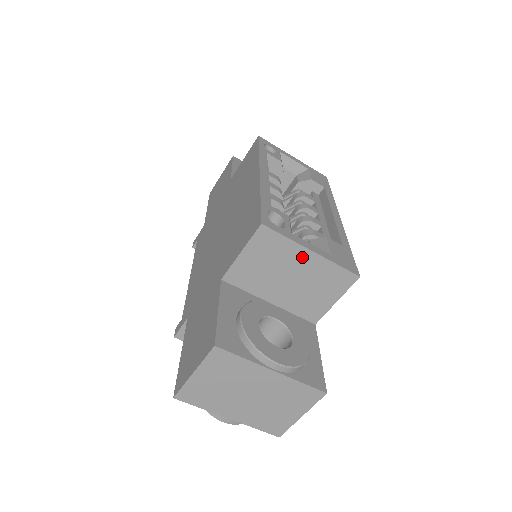
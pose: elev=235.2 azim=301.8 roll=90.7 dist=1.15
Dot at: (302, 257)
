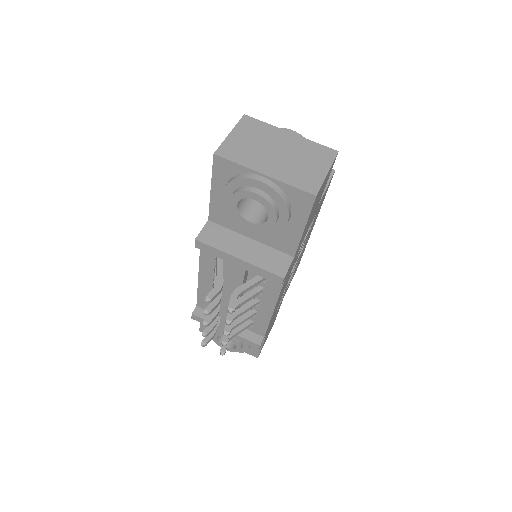
Dot at: occluded
